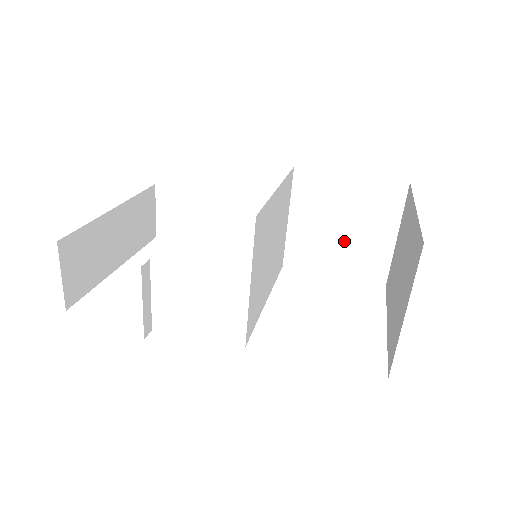
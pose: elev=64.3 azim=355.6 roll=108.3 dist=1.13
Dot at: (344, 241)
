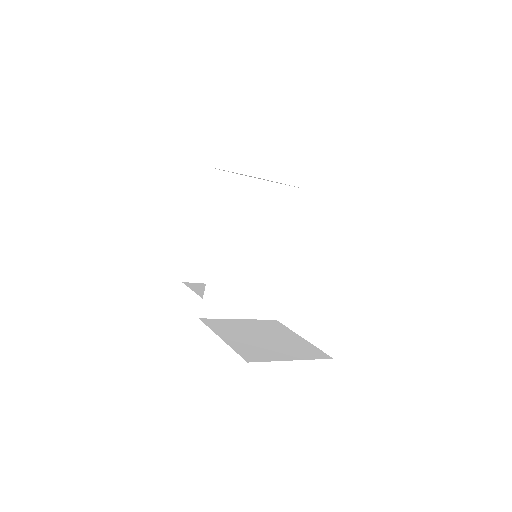
Dot at: occluded
